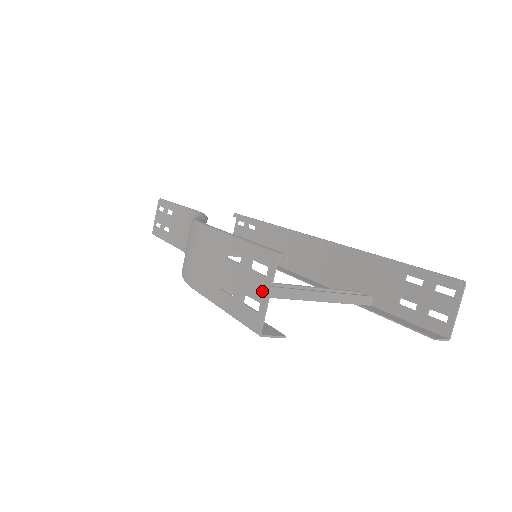
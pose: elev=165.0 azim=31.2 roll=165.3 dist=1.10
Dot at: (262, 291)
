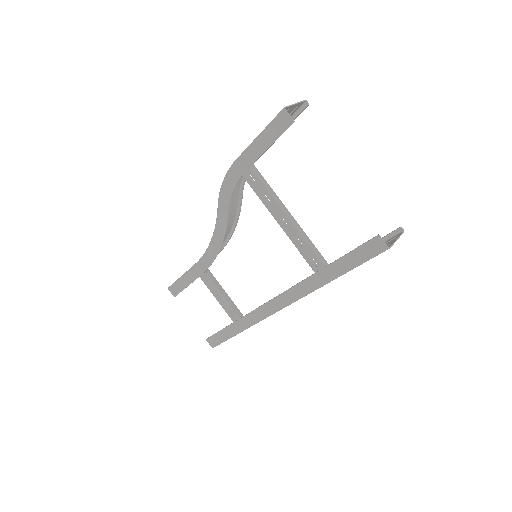
Dot at: (291, 107)
